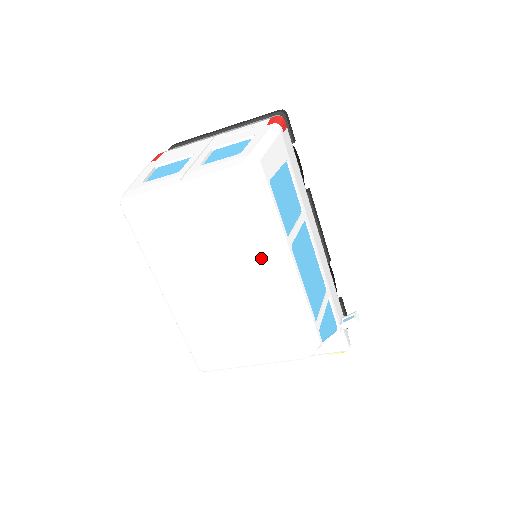
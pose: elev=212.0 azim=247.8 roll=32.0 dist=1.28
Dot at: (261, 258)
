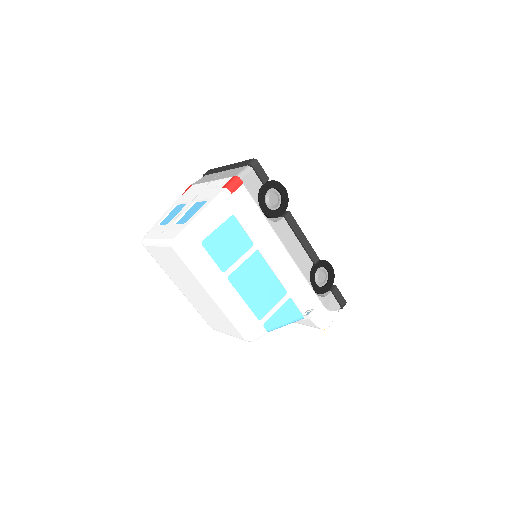
Dot at: (202, 287)
